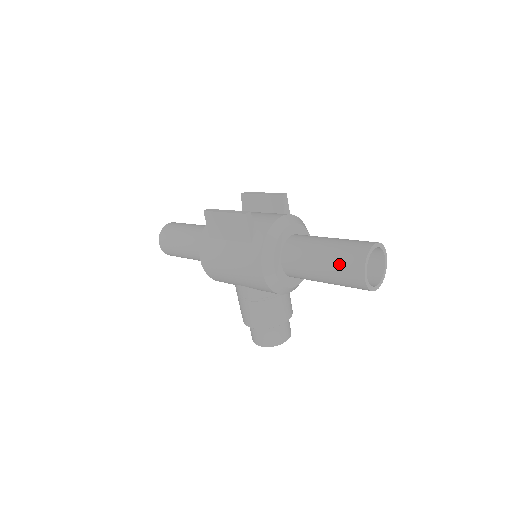
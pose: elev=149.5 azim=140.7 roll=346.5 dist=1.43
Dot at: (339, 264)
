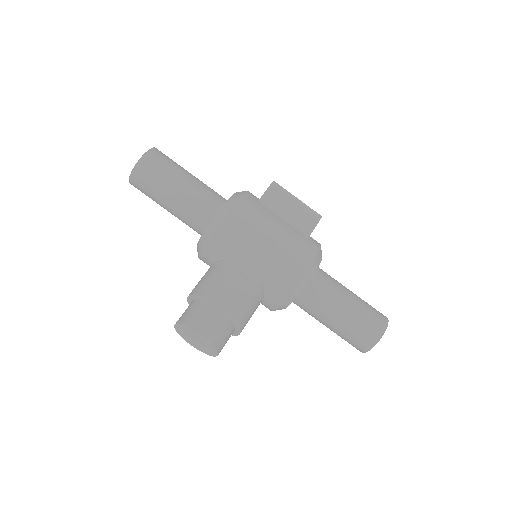
Dot at: (368, 309)
